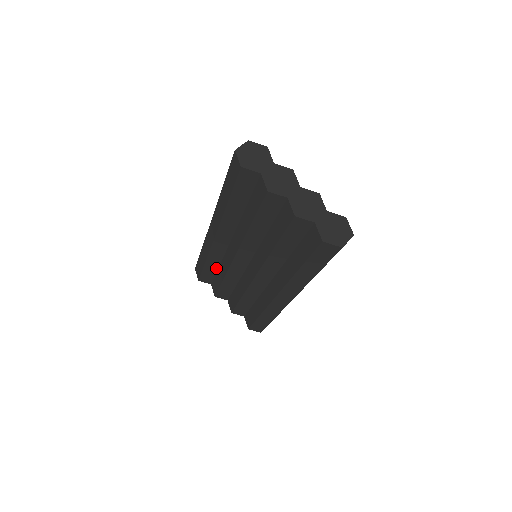
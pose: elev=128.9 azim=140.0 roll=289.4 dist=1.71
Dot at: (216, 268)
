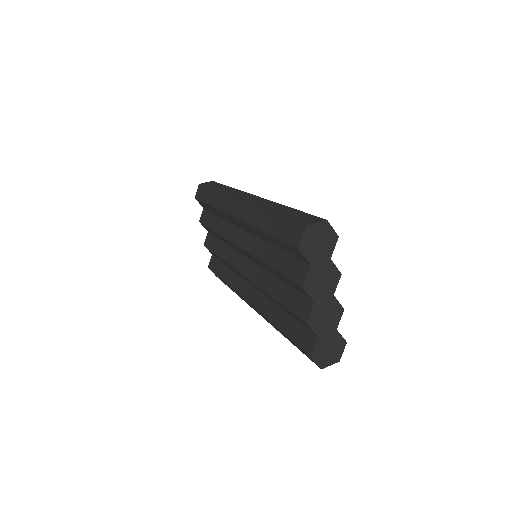
Dot at: (217, 214)
